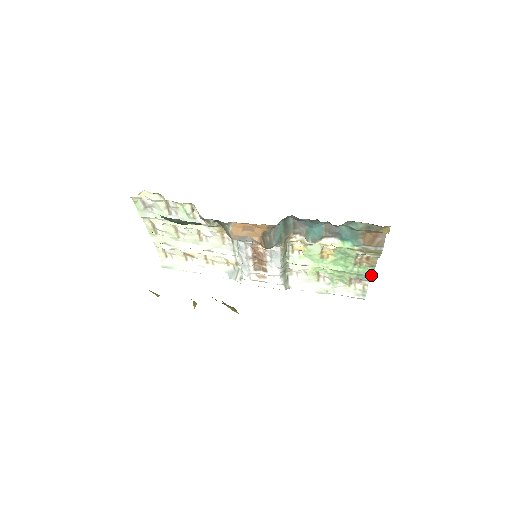
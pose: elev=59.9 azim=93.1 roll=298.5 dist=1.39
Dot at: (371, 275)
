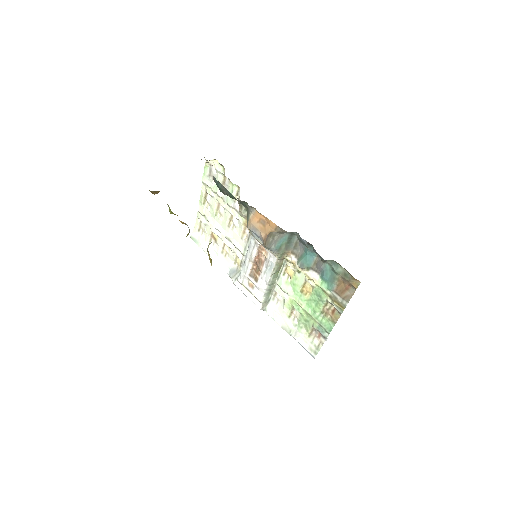
Dot at: (329, 331)
